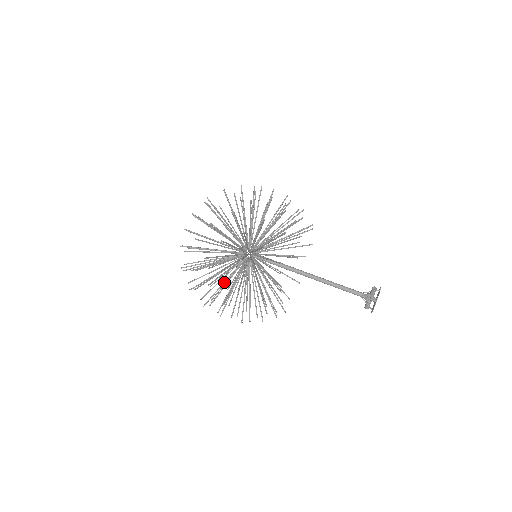
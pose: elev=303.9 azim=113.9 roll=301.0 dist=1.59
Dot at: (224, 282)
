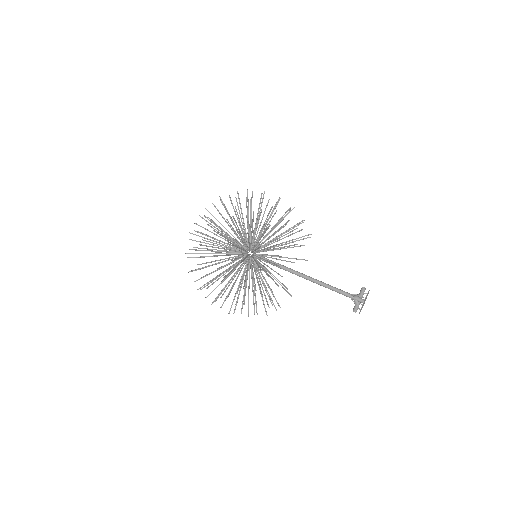
Dot at: occluded
